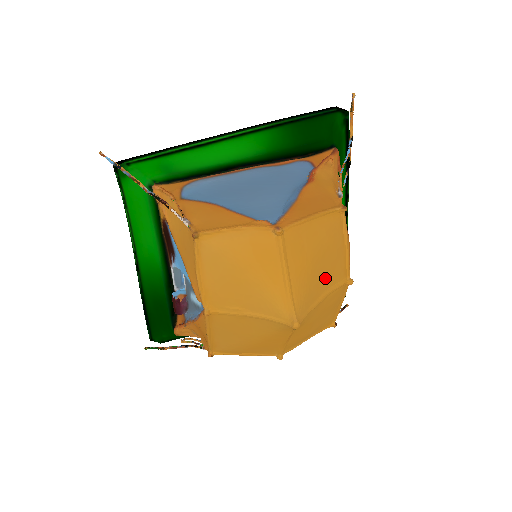
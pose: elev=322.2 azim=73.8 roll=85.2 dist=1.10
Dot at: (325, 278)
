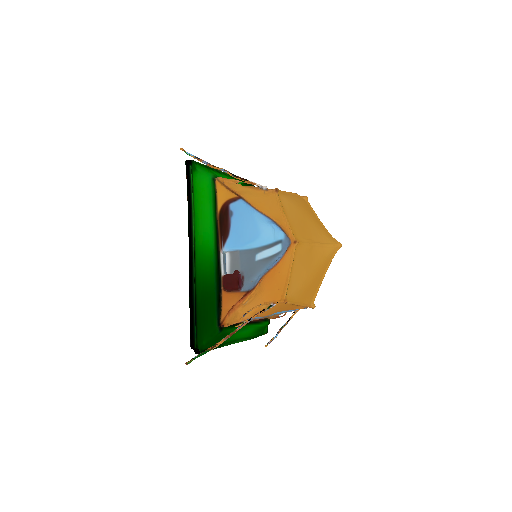
Dot at: occluded
